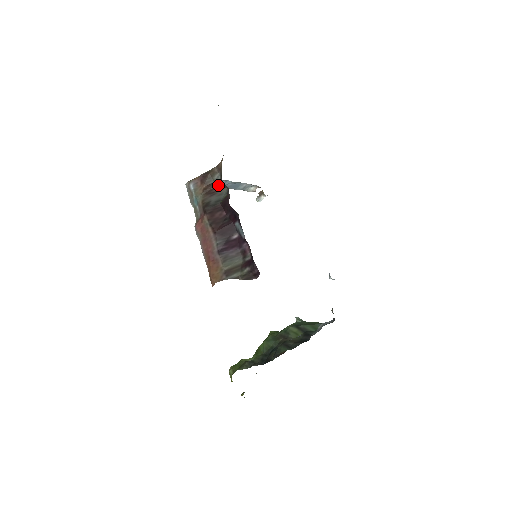
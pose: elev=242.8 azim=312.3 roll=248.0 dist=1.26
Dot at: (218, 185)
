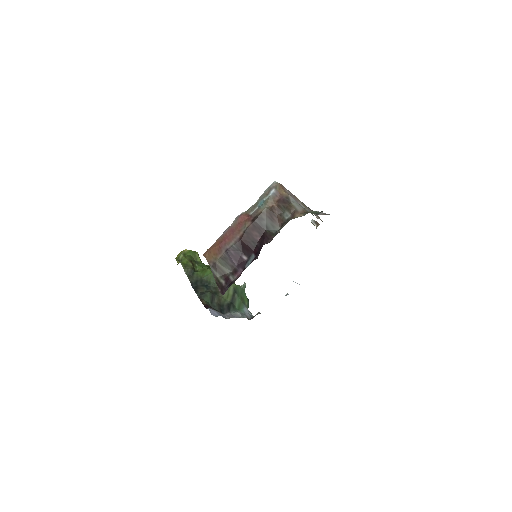
Dot at: (280, 219)
